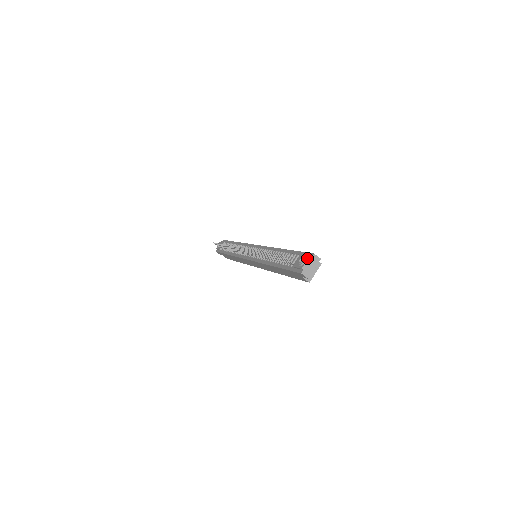
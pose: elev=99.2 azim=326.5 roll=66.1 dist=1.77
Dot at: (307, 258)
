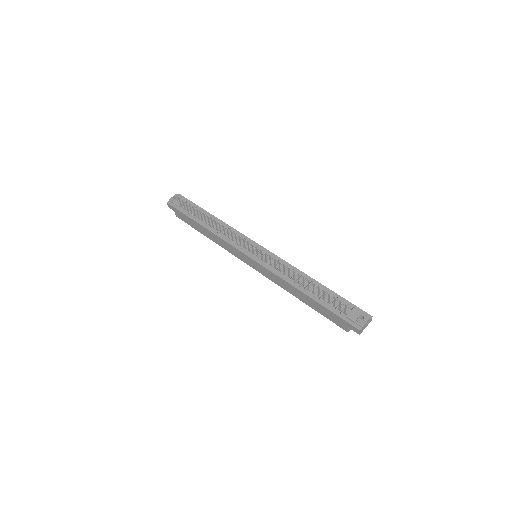
Dot at: (368, 319)
